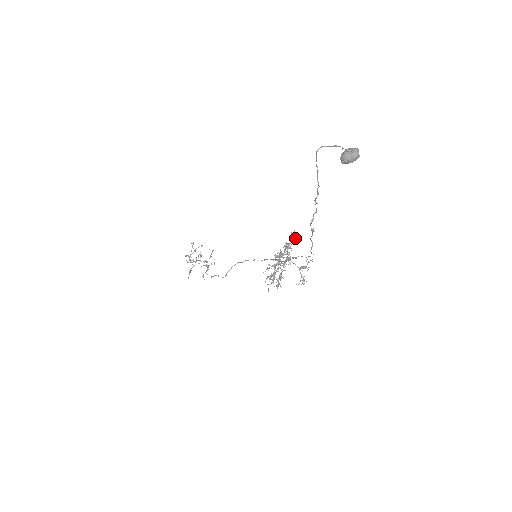
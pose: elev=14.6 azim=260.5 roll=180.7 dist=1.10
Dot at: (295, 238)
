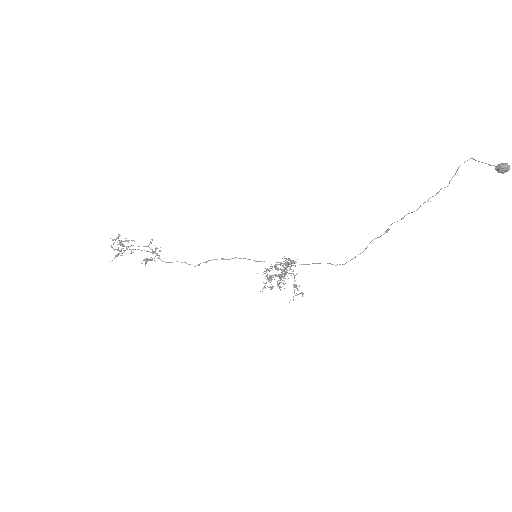
Dot at: occluded
